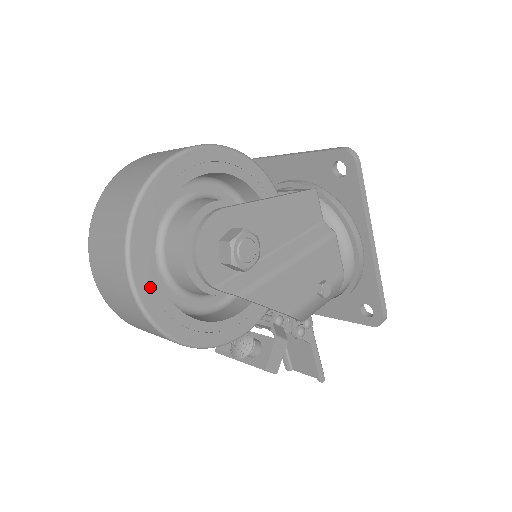
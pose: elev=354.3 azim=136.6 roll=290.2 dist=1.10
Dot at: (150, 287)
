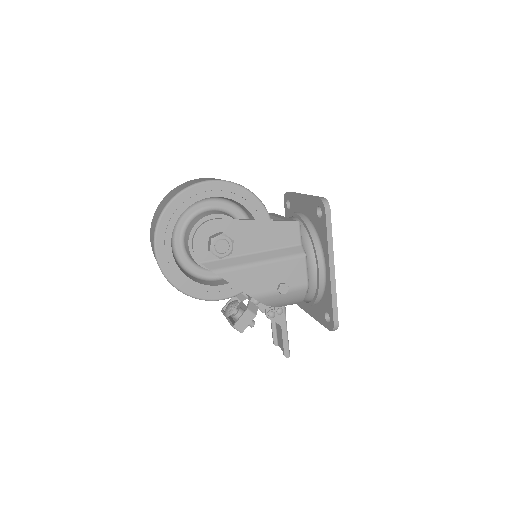
Dot at: (165, 251)
